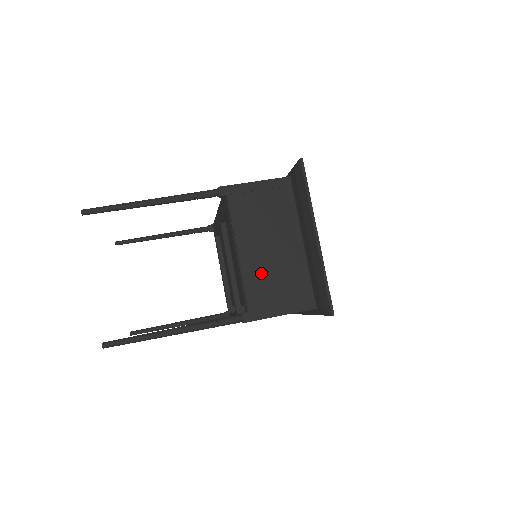
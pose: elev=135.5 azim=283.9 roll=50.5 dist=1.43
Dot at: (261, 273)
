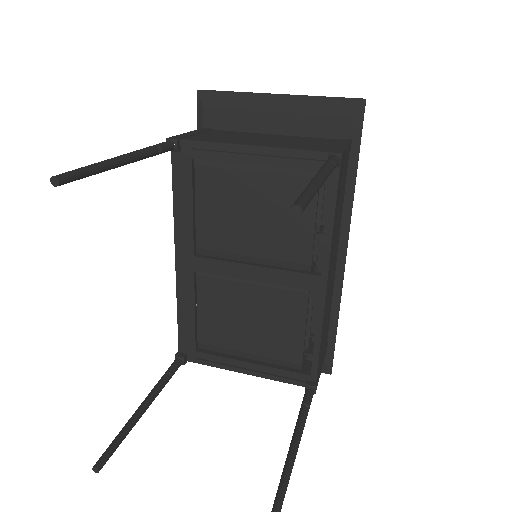
Dot at: (288, 144)
